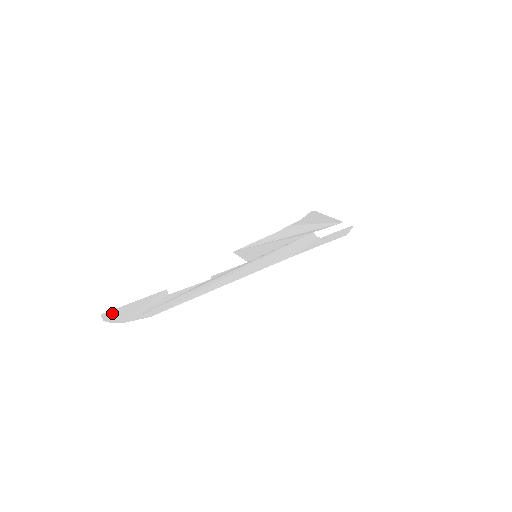
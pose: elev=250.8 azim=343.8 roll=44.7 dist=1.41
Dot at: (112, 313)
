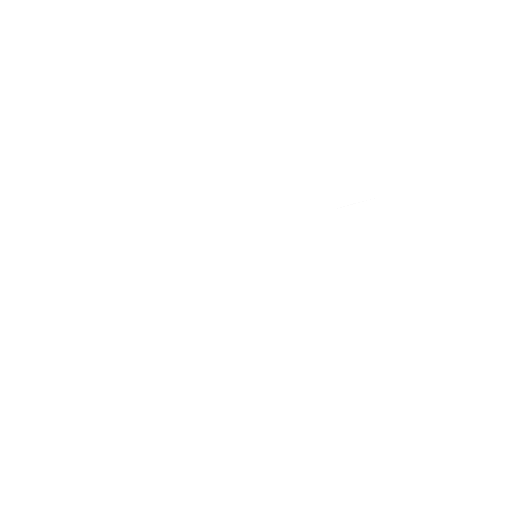
Dot at: (143, 237)
